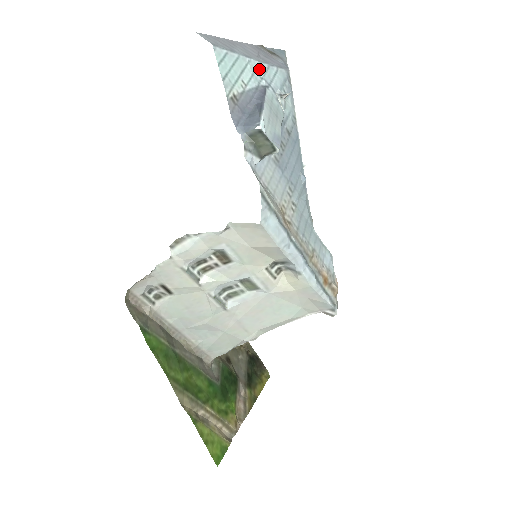
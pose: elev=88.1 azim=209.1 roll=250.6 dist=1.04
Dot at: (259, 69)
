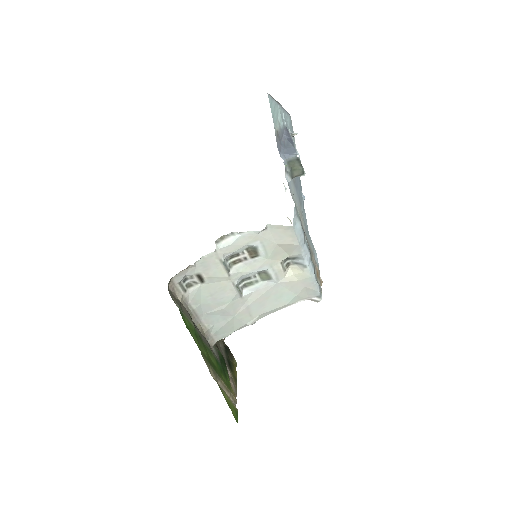
Dot at: (282, 113)
